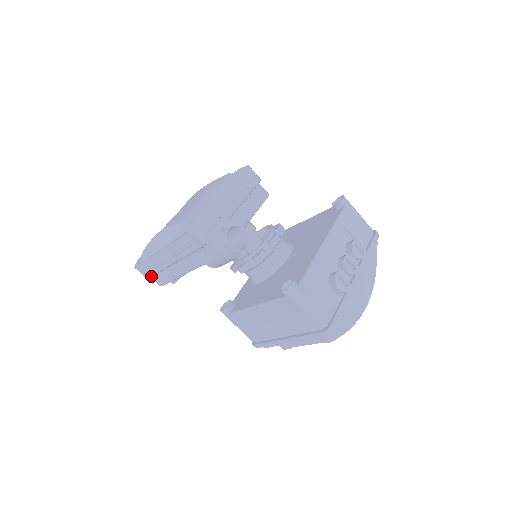
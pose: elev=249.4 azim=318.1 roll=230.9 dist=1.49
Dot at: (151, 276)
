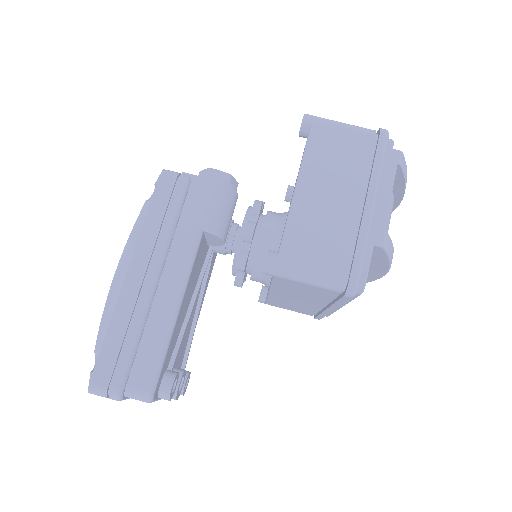
Dot at: (126, 373)
